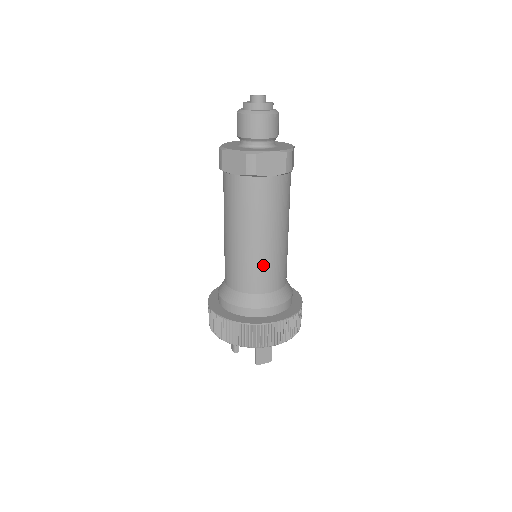
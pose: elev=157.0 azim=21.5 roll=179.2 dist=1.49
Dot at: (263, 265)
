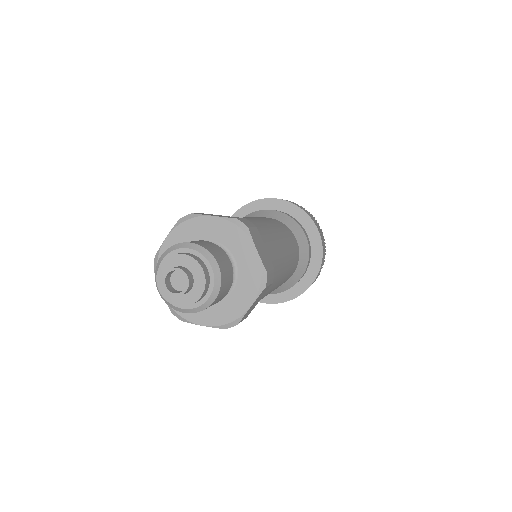
Dot at: occluded
